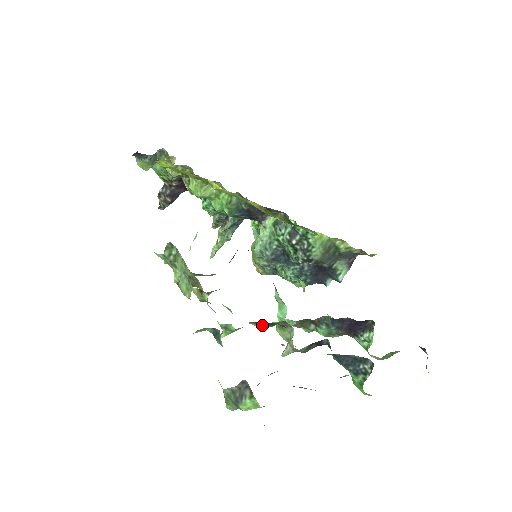
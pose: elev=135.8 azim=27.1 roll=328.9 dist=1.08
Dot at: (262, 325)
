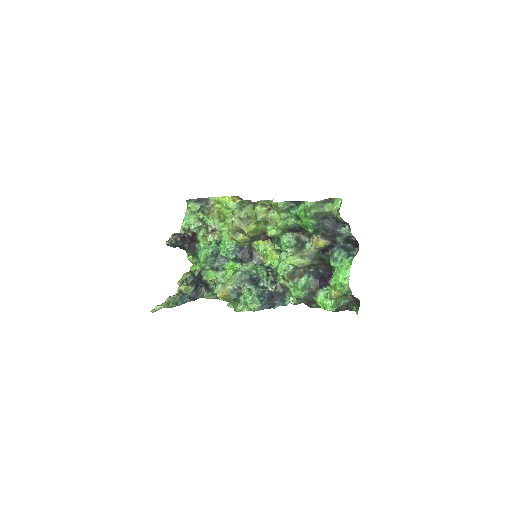
Dot at: (294, 237)
